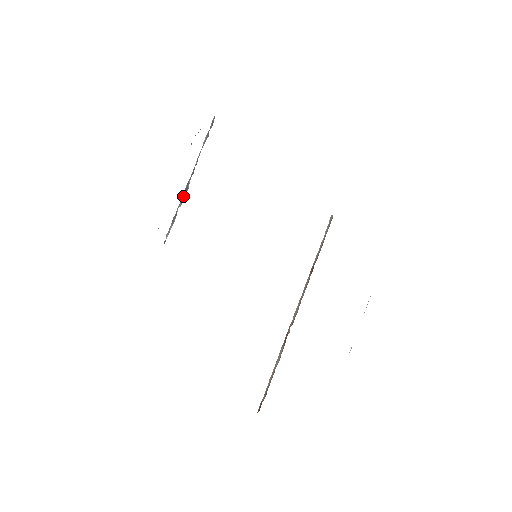
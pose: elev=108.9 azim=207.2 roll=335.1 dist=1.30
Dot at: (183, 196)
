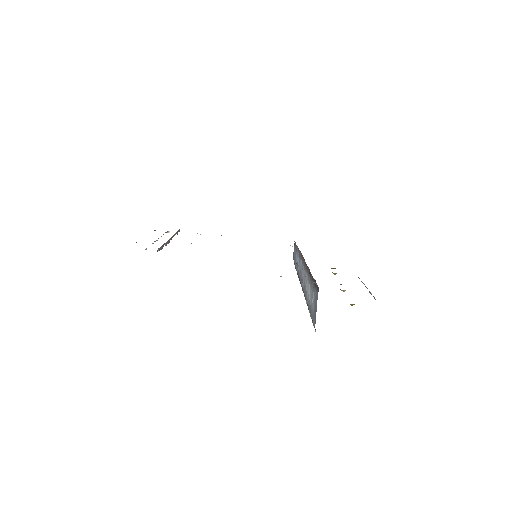
Dot at: (167, 242)
